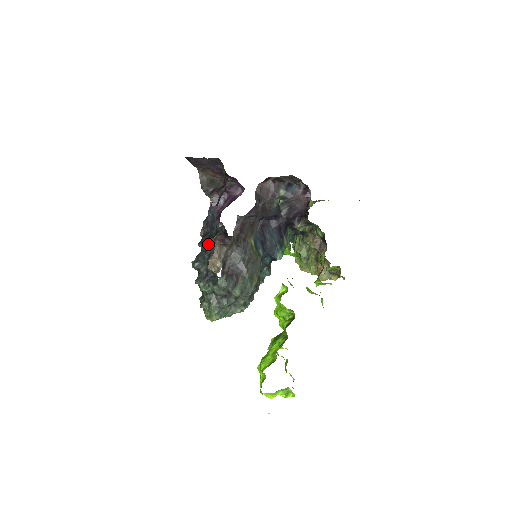
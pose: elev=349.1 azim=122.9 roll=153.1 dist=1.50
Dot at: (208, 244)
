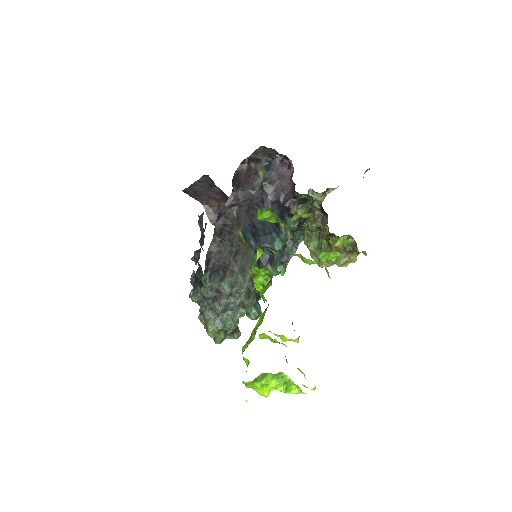
Dot at: occluded
